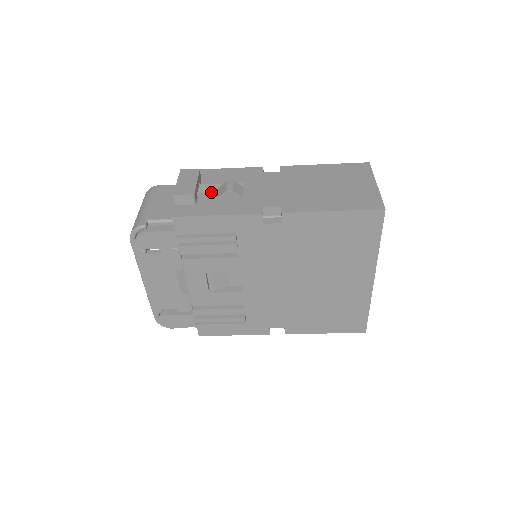
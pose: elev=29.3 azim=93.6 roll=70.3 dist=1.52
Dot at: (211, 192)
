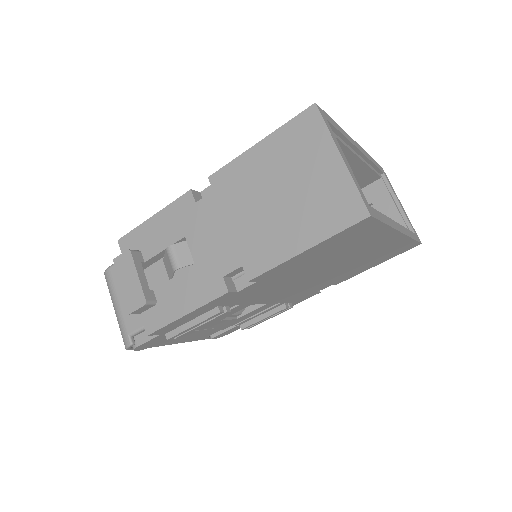
Dot at: (161, 258)
